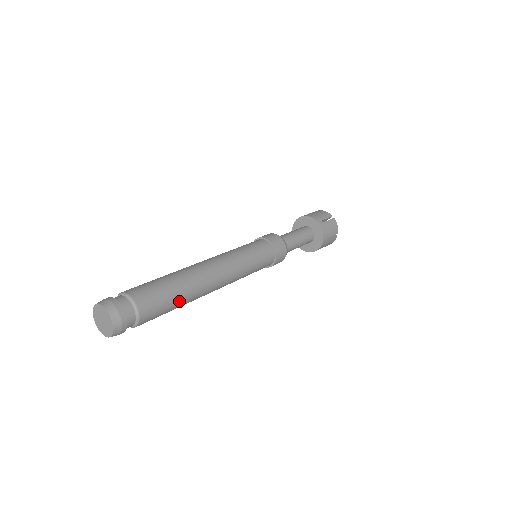
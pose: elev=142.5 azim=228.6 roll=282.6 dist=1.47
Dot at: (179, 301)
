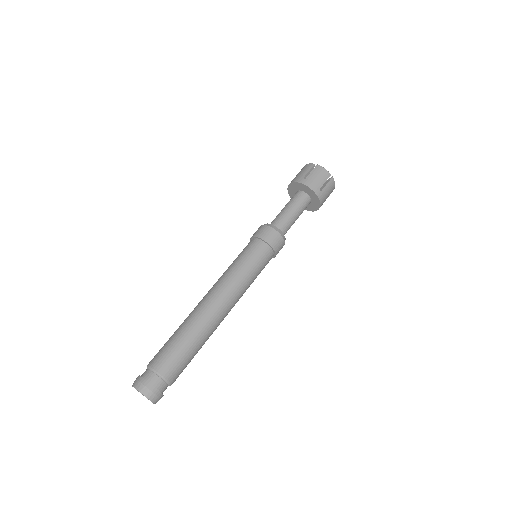
Dot at: occluded
